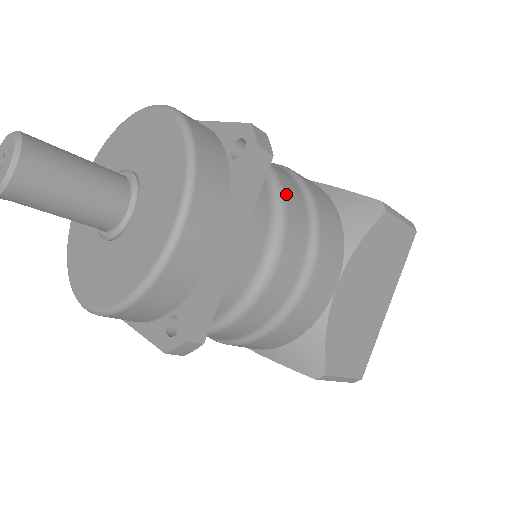
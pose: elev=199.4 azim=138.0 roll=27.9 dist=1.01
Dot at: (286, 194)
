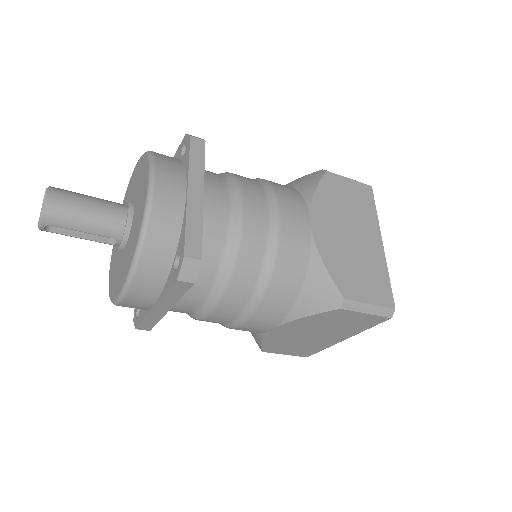
Dot at: (236, 175)
